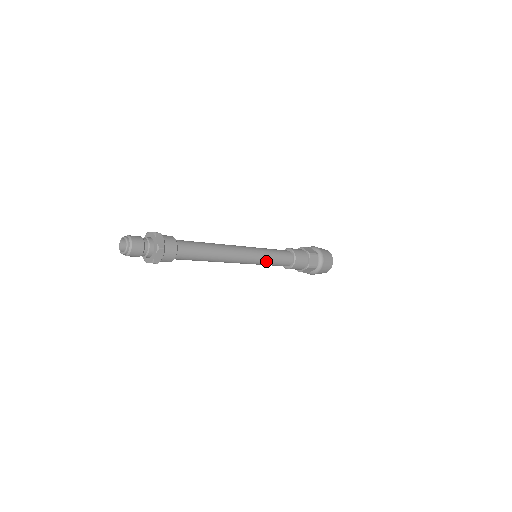
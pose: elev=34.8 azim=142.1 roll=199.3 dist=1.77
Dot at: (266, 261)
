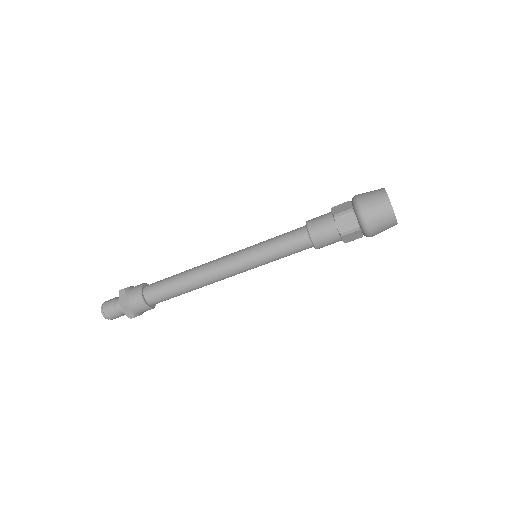
Dot at: (262, 249)
